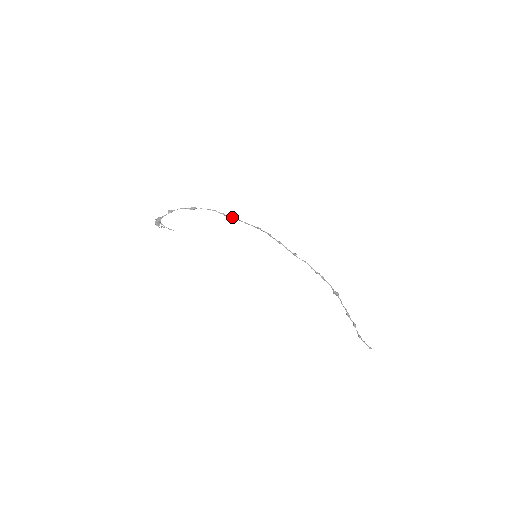
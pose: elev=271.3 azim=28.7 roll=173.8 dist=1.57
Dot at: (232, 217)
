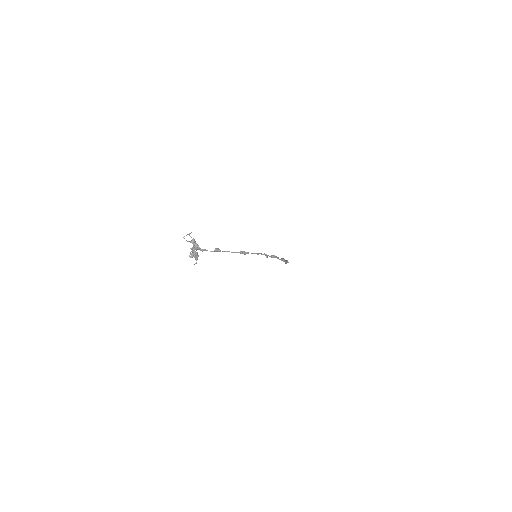
Dot at: (272, 257)
